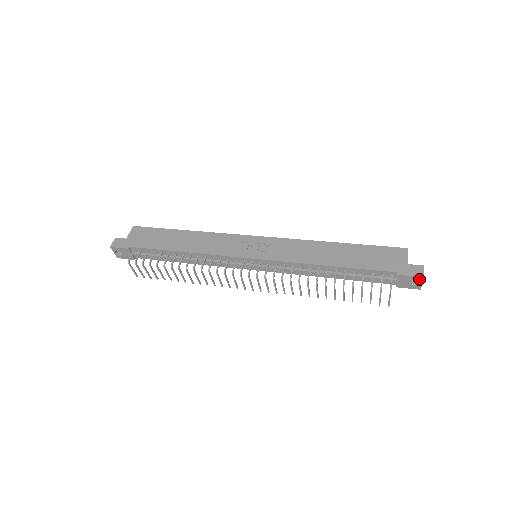
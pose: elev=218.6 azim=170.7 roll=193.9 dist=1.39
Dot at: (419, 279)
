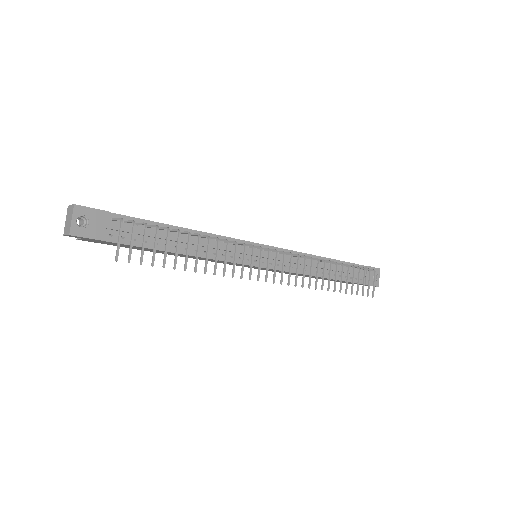
Dot at: (378, 271)
